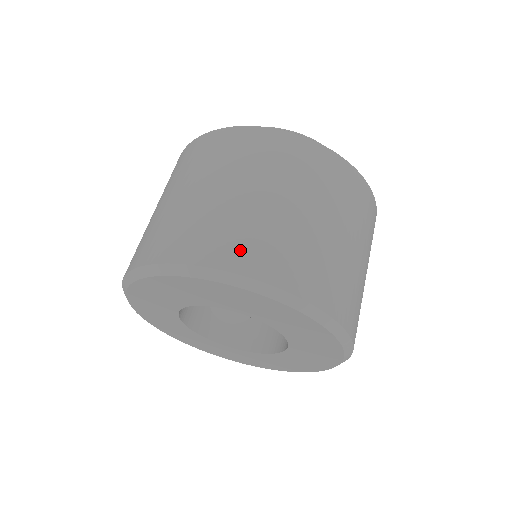
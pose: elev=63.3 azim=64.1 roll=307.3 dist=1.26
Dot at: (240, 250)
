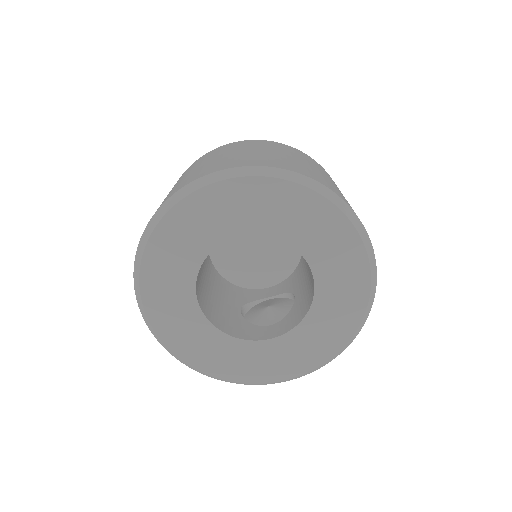
Dot at: (181, 185)
